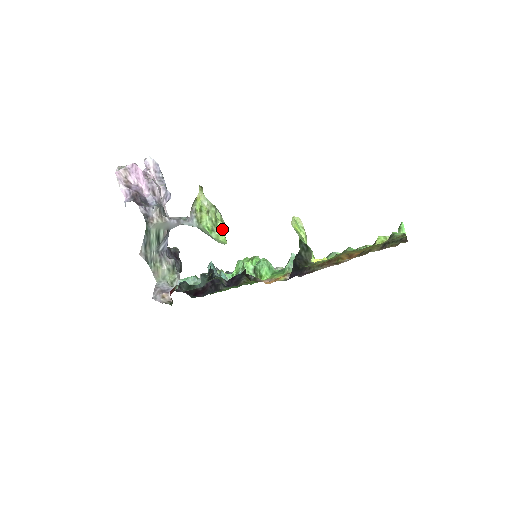
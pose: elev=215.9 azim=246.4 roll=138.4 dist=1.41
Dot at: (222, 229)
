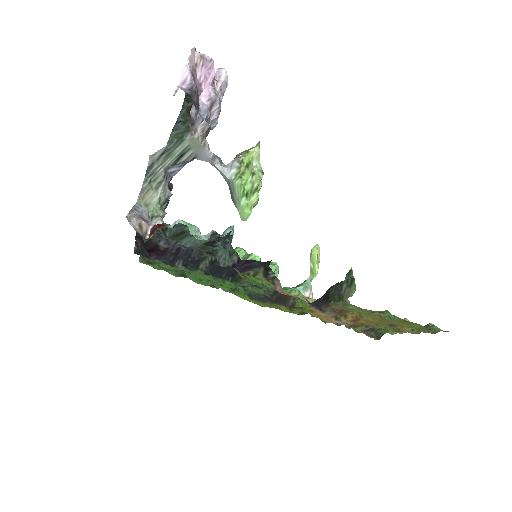
Dot at: (254, 202)
